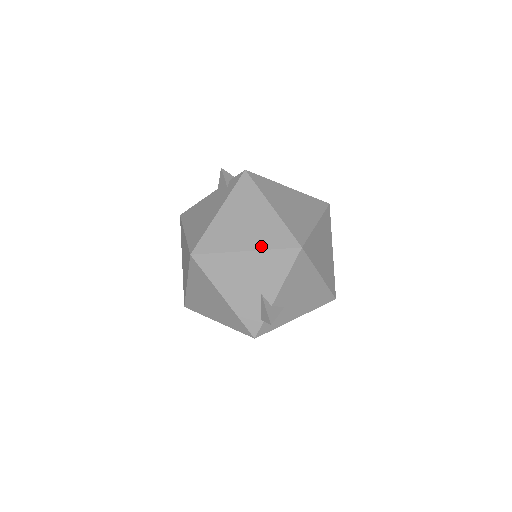
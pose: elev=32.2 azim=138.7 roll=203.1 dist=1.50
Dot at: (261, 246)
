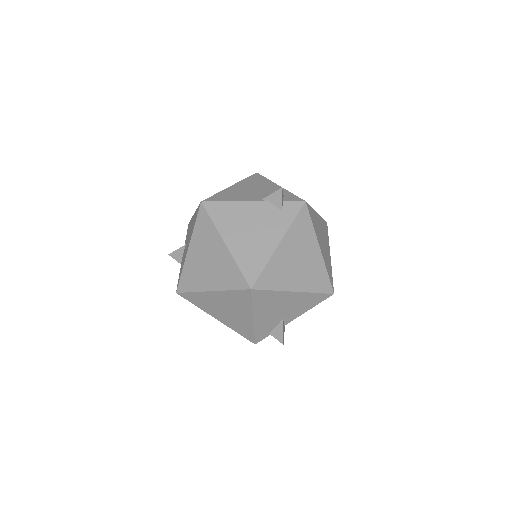
Dot at: (307, 288)
